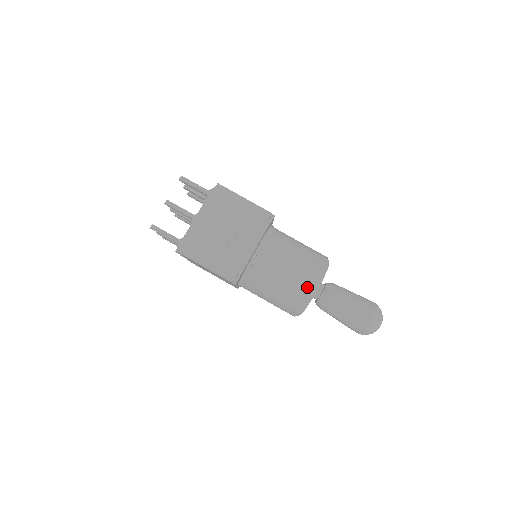
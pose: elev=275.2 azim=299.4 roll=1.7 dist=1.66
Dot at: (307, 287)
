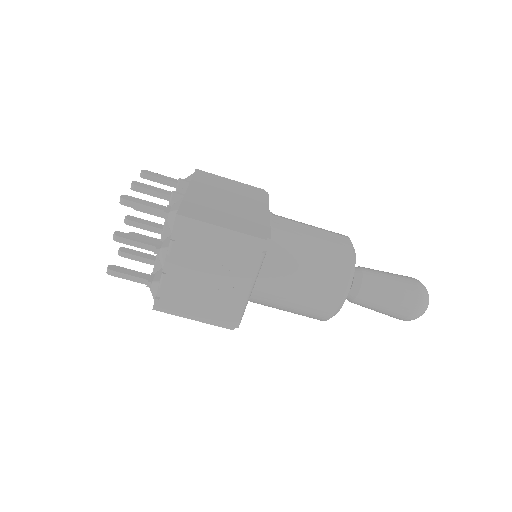
Dot at: (330, 306)
